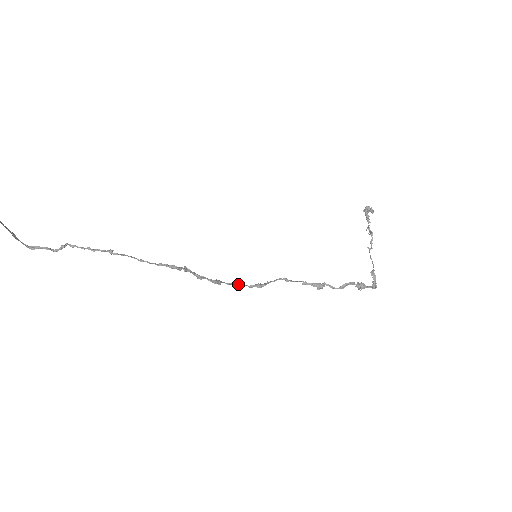
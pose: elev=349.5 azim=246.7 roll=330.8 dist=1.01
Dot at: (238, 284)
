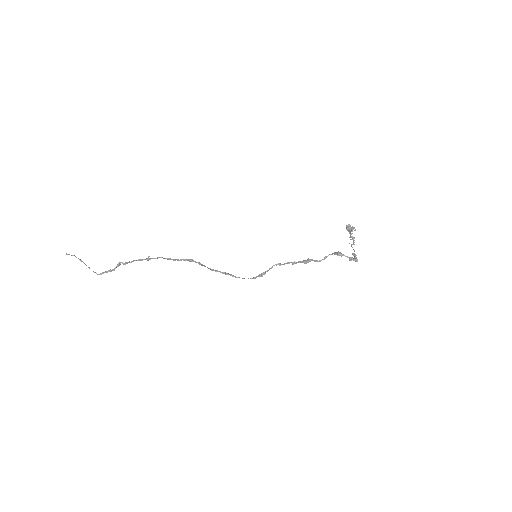
Dot at: occluded
